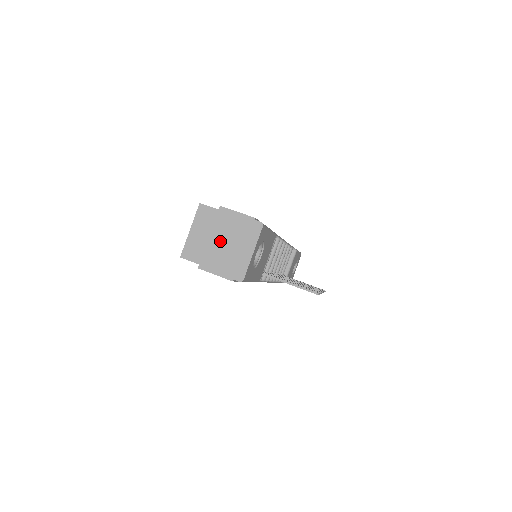
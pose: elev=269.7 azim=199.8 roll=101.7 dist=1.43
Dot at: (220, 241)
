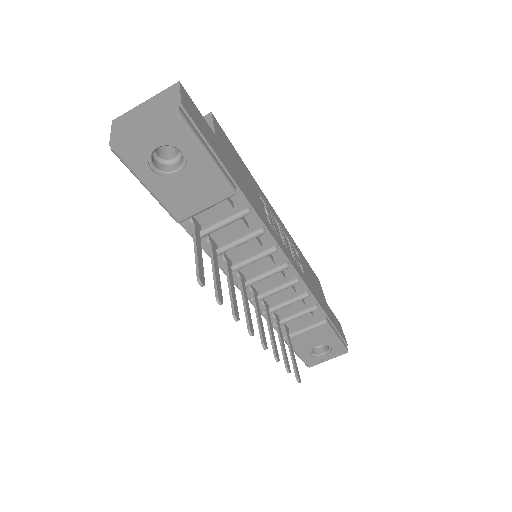
Dot at: (145, 108)
